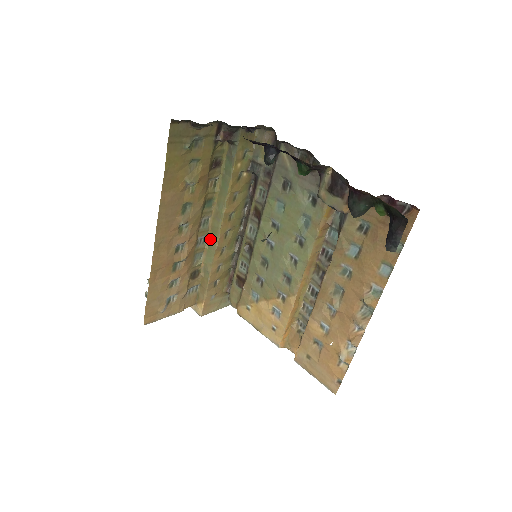
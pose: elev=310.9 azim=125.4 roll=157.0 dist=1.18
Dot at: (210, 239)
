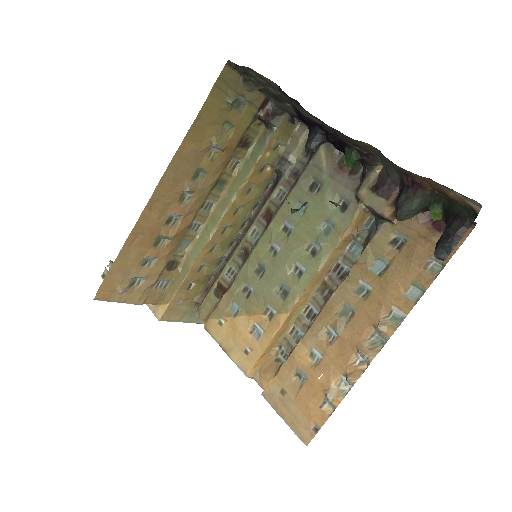
Dot at: (205, 229)
